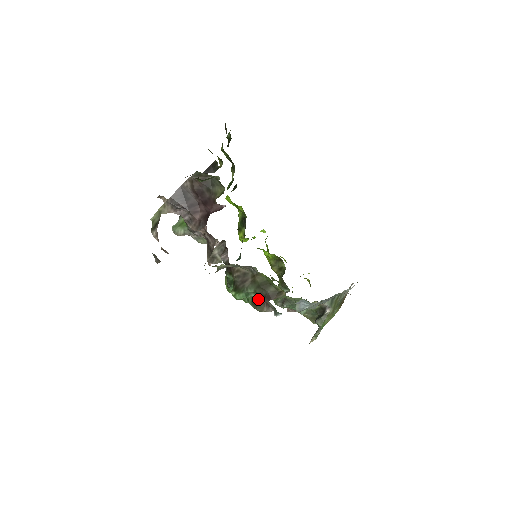
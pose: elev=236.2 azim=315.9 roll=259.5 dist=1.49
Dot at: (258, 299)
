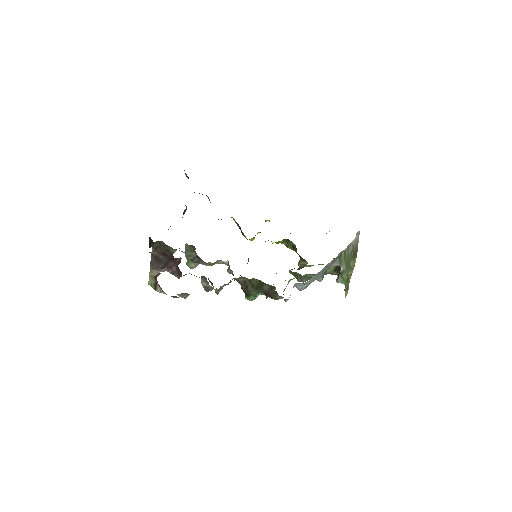
Dot at: occluded
